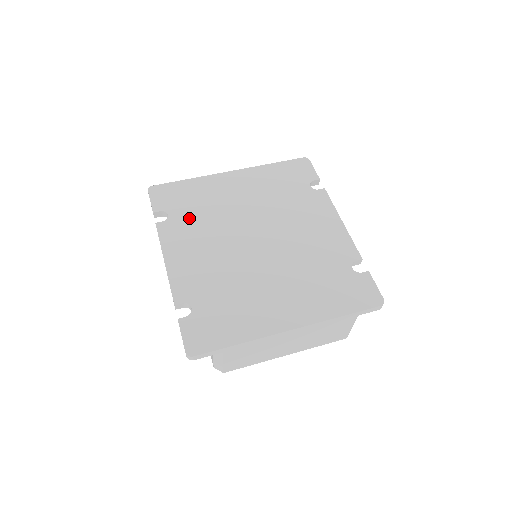
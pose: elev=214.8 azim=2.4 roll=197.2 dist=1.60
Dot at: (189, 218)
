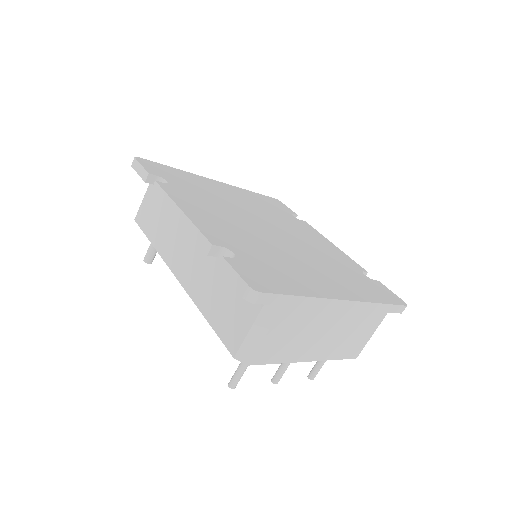
Dot at: (192, 191)
